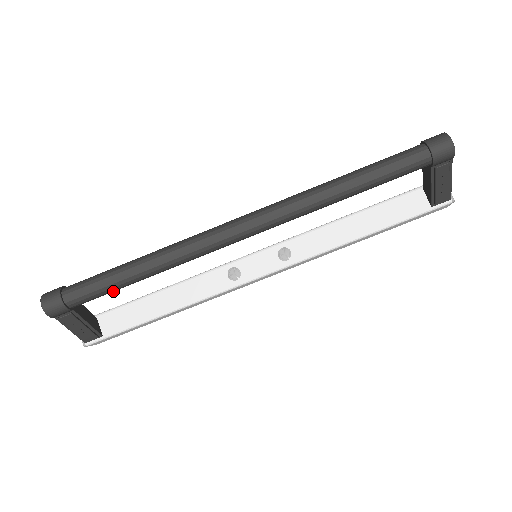
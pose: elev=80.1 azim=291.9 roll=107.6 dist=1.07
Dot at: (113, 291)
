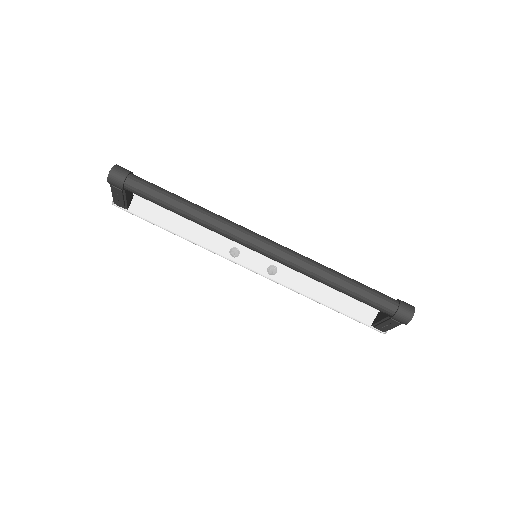
Dot at: (158, 204)
